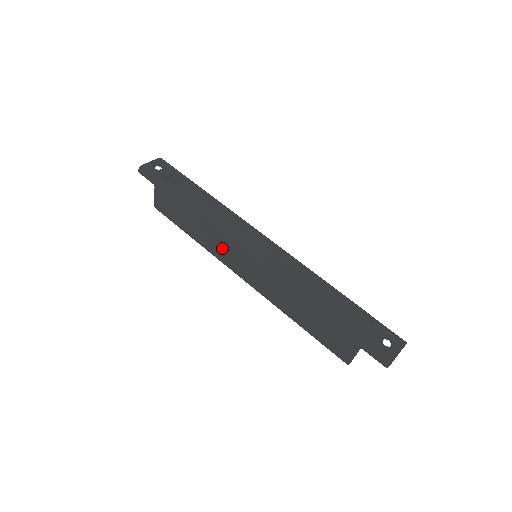
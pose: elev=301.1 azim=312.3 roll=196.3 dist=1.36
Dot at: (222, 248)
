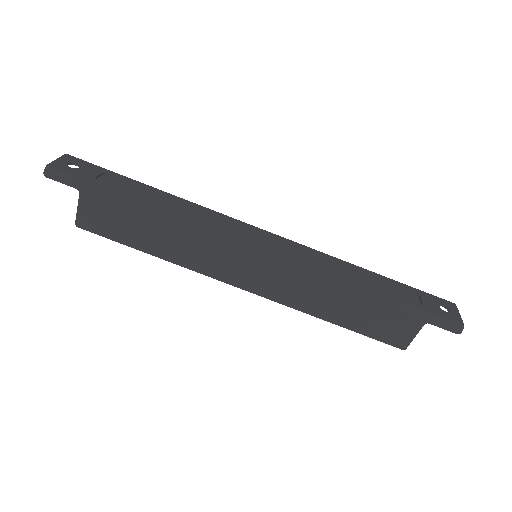
Dot at: (212, 256)
